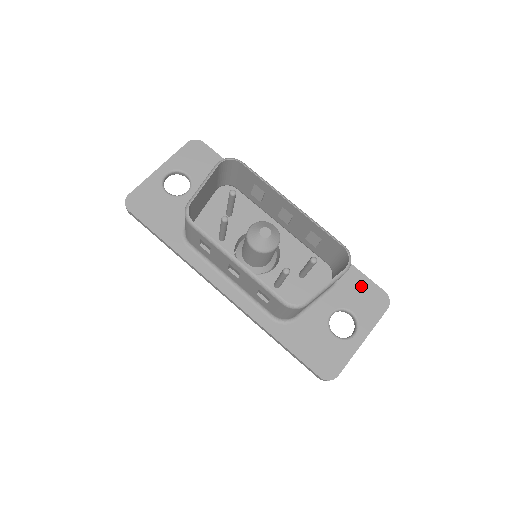
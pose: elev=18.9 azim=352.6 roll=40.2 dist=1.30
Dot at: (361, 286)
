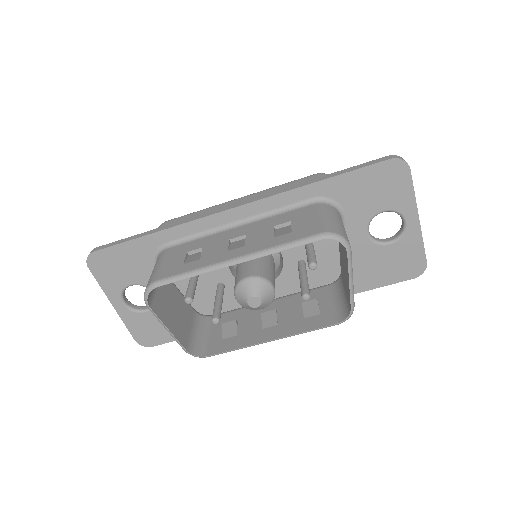
Dot at: (364, 183)
